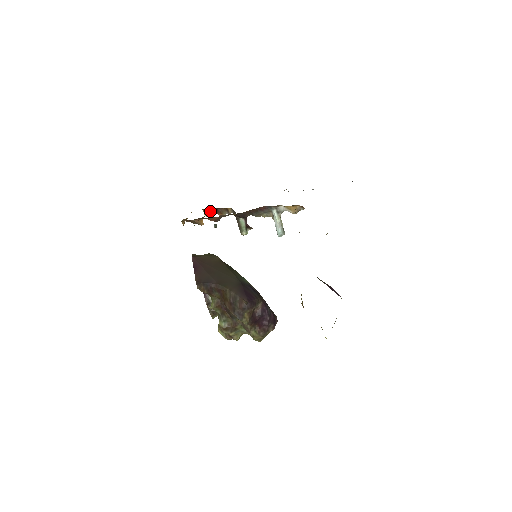
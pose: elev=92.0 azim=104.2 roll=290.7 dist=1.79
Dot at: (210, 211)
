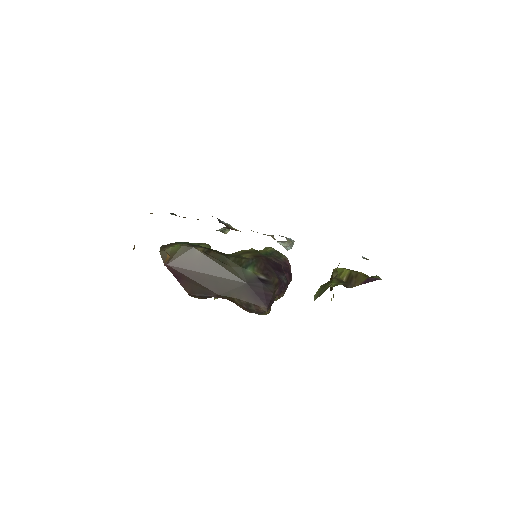
Dot at: occluded
